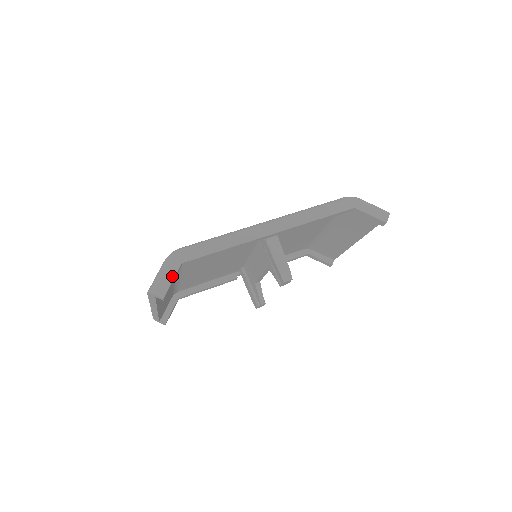
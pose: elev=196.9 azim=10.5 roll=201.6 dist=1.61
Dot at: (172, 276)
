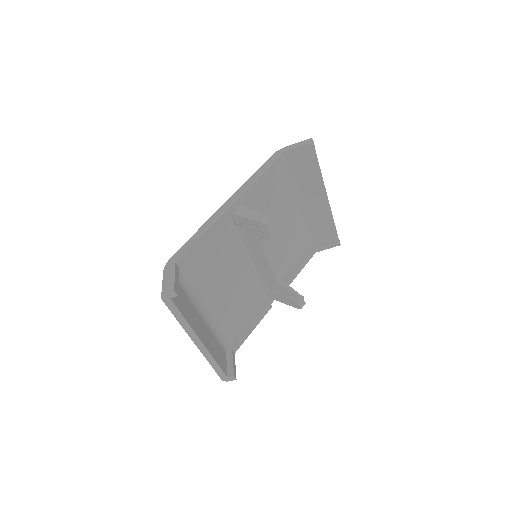
Dot at: (172, 274)
